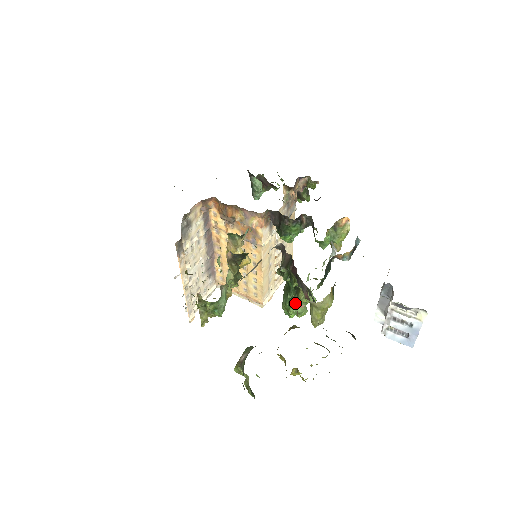
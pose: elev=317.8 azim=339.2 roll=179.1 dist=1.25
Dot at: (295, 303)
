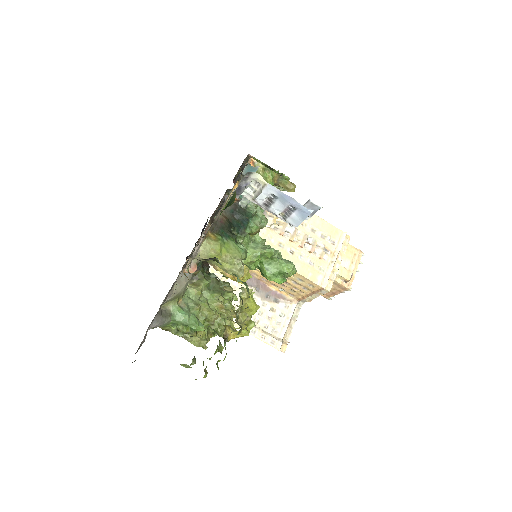
Dot at: (263, 268)
